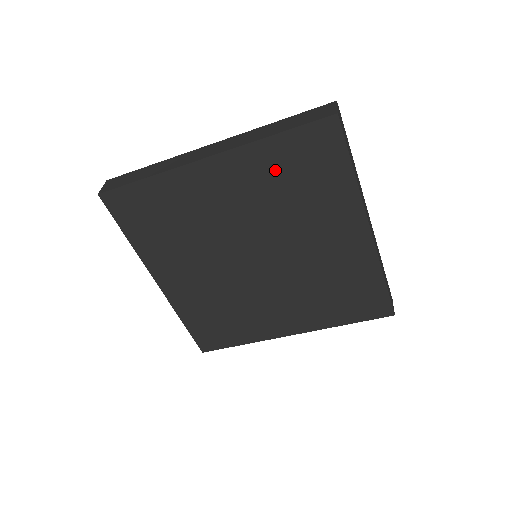
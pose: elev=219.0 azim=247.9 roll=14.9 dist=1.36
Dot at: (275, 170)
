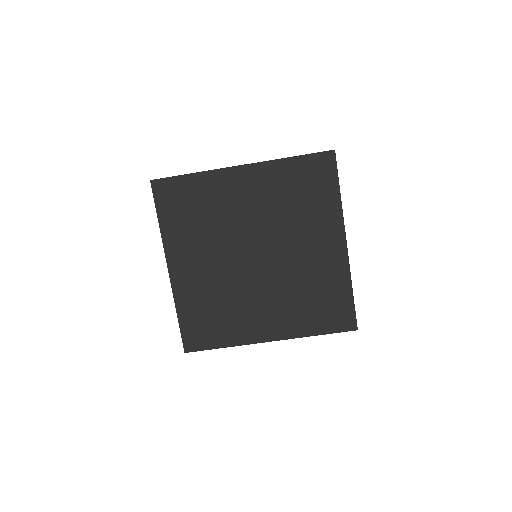
Dot at: (286, 183)
